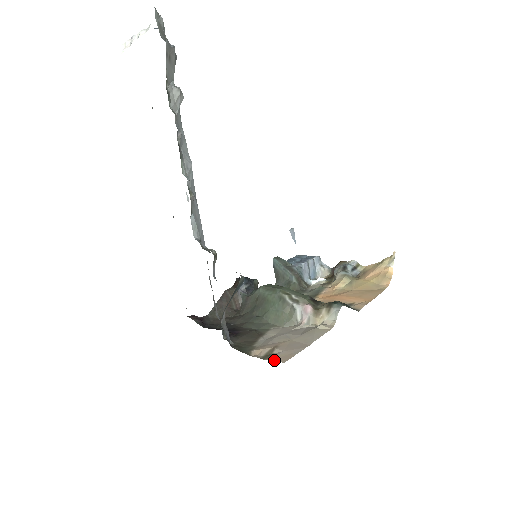
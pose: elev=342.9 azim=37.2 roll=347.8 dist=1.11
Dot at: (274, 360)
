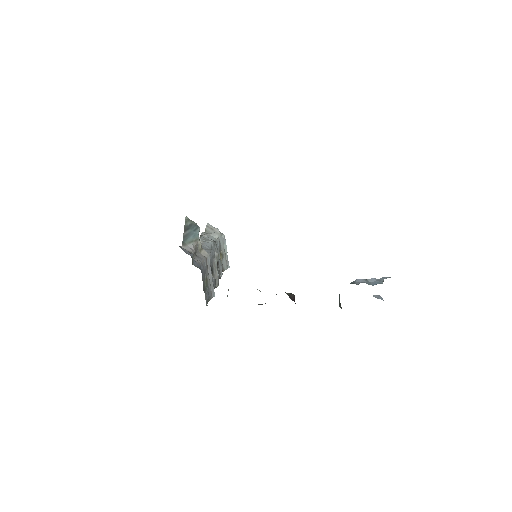
Dot at: occluded
